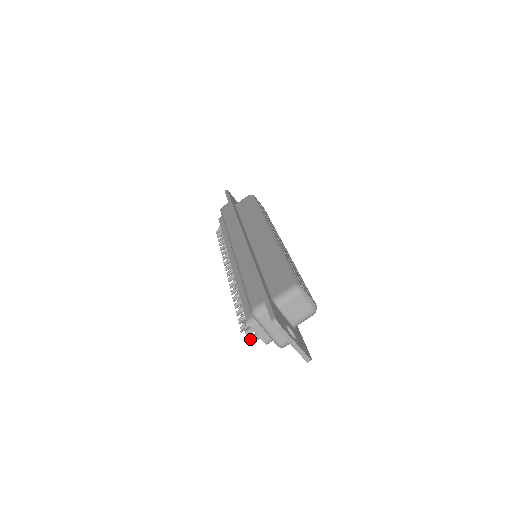
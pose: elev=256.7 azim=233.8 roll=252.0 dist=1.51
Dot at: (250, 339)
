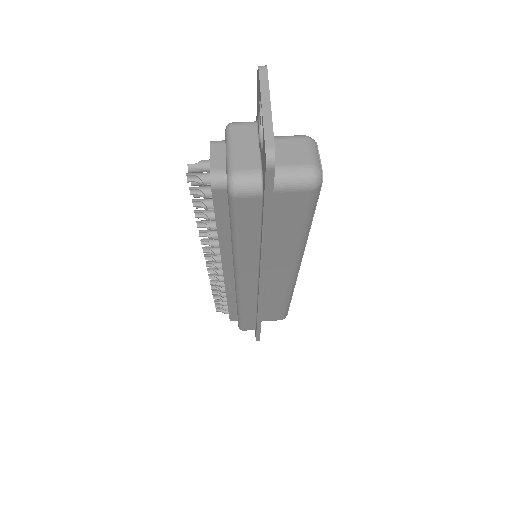
Dot at: (193, 173)
